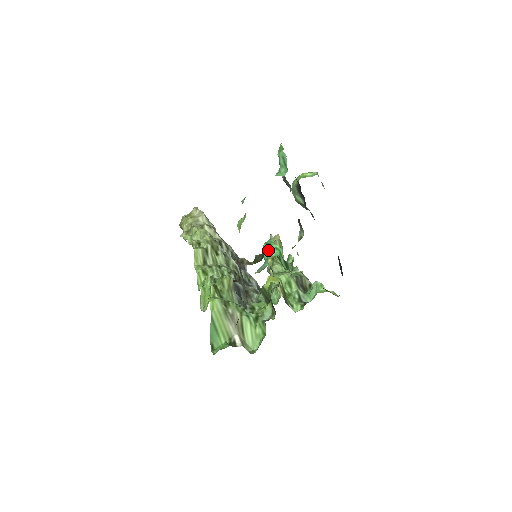
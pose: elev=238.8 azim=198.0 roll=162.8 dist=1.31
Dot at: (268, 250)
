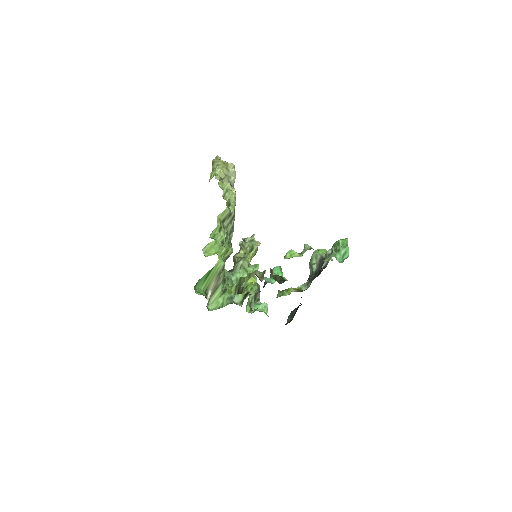
Dot at: (285, 279)
